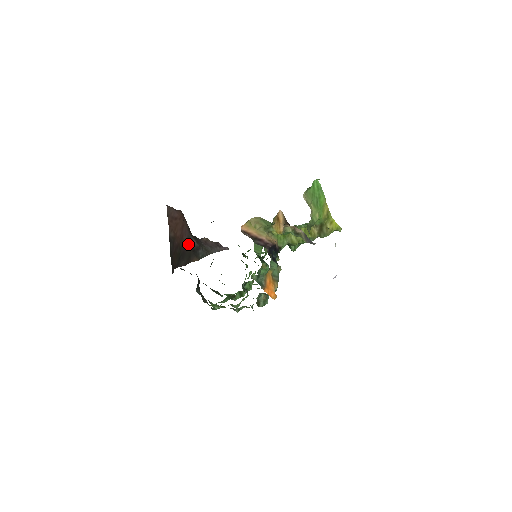
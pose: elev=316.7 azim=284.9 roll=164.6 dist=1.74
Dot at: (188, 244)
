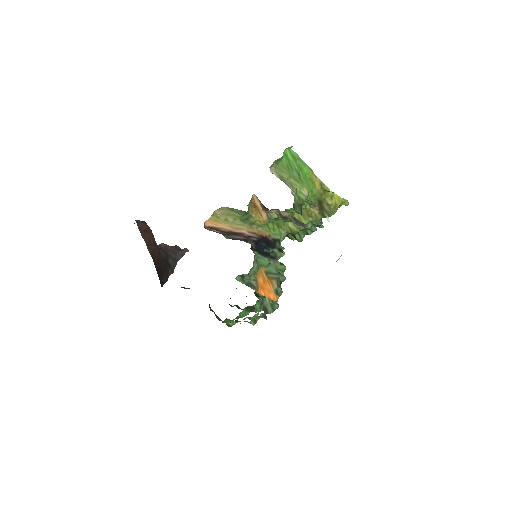
Dot at: (160, 256)
